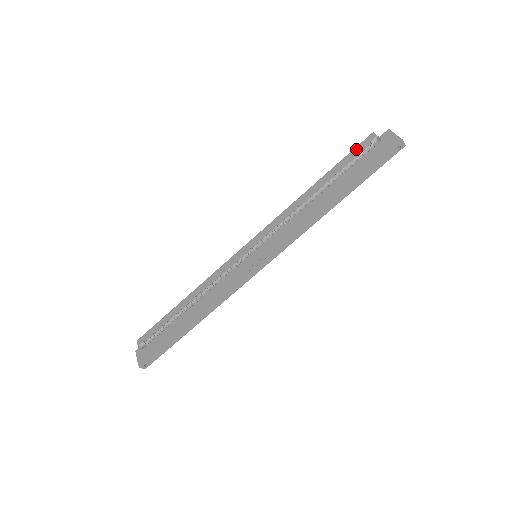
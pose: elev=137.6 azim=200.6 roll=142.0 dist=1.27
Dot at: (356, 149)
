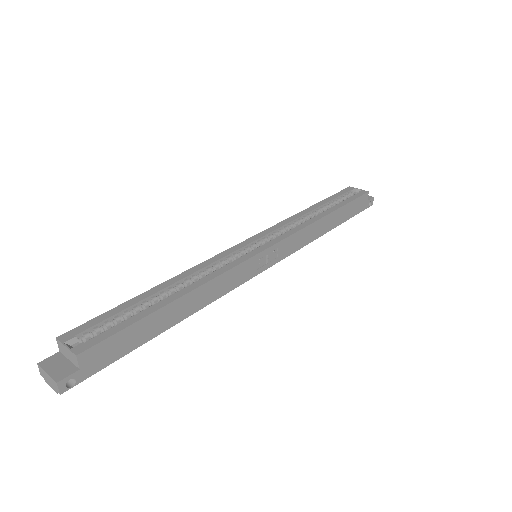
Dot at: (341, 192)
